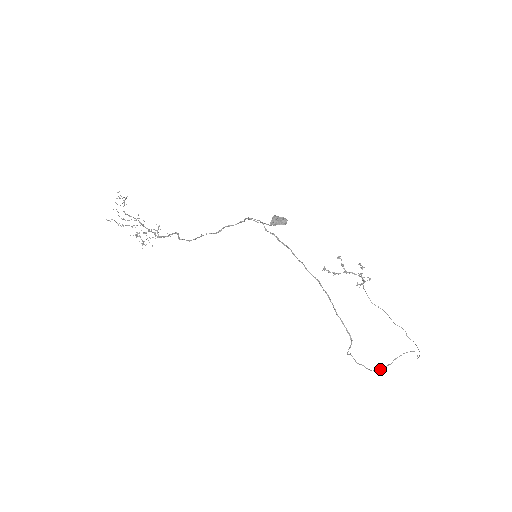
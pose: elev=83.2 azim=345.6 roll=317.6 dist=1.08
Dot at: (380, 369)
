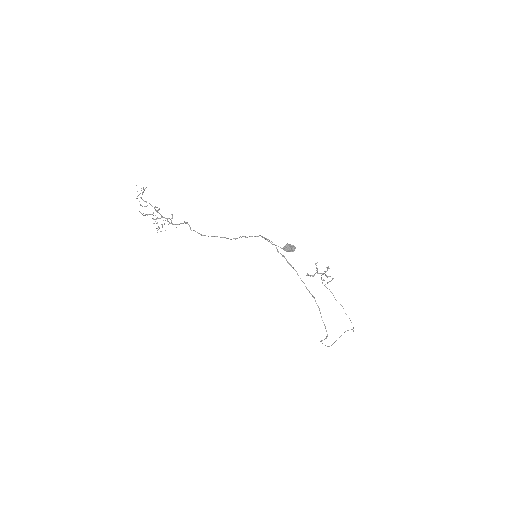
Dot at: (332, 344)
